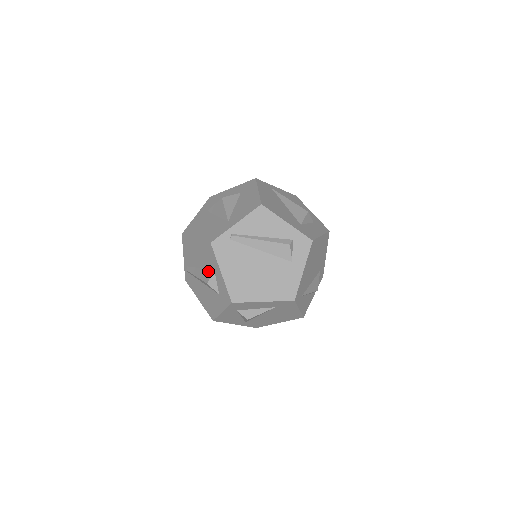
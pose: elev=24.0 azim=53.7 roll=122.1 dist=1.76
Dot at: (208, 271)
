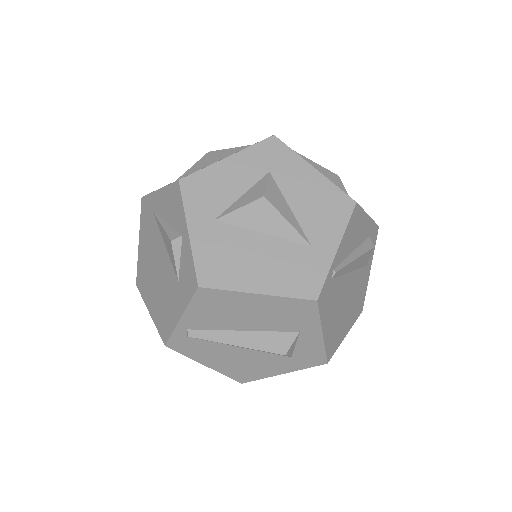
Dot at: (280, 335)
